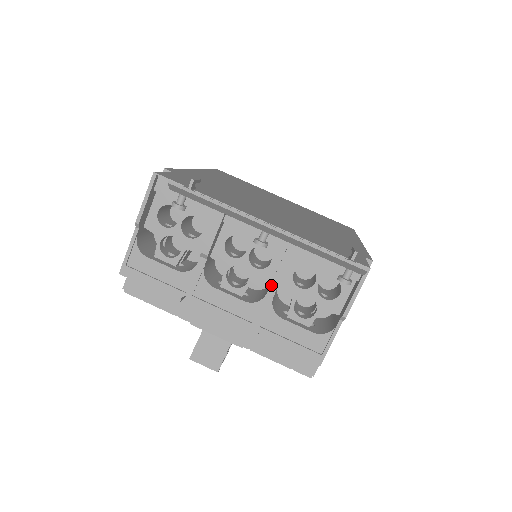
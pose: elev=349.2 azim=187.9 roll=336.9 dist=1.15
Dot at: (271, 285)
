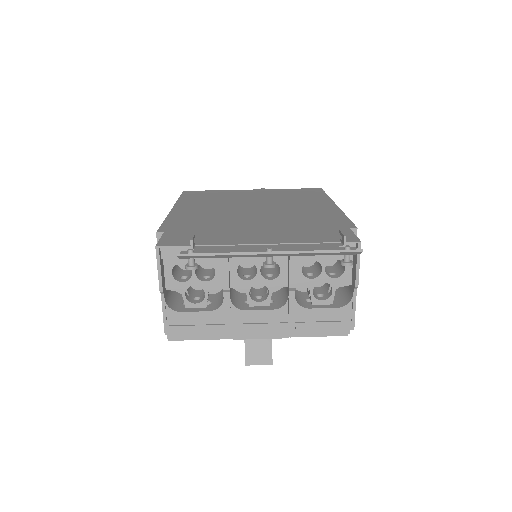
Dot at: (289, 289)
